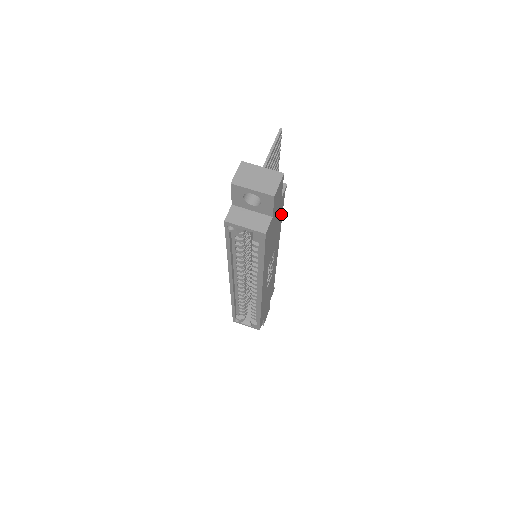
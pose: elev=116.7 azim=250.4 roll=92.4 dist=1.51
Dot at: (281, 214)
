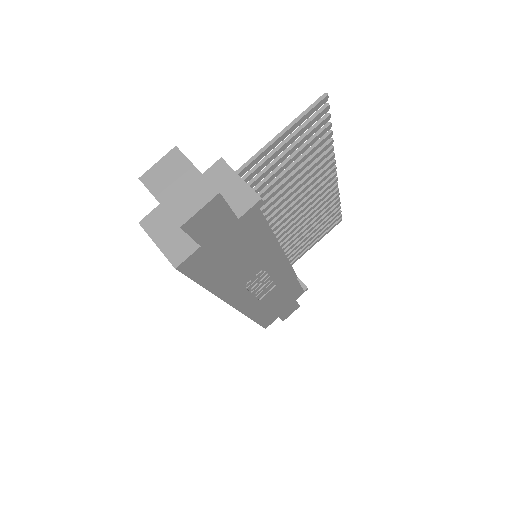
Dot at: (262, 231)
